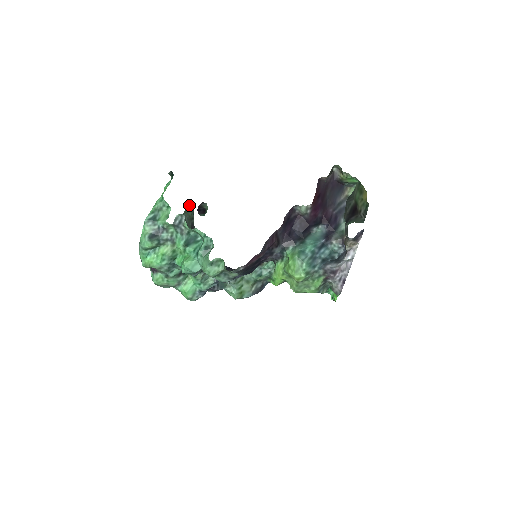
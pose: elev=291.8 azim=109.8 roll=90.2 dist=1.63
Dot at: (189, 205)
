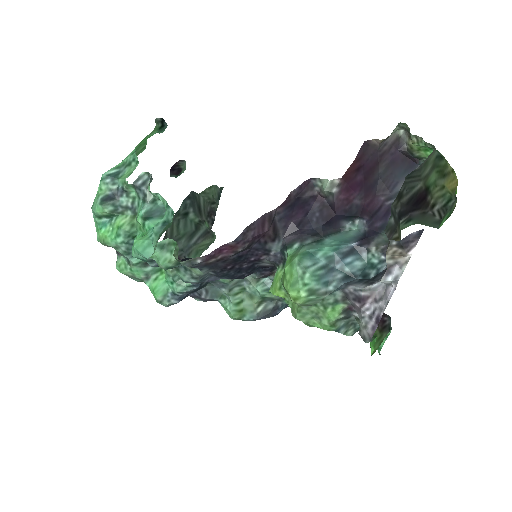
Dot at: (213, 185)
